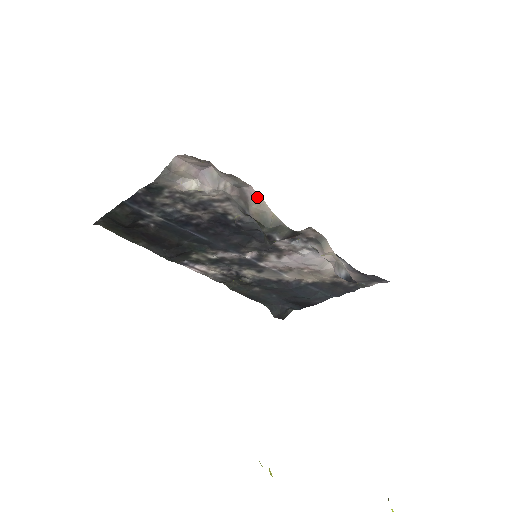
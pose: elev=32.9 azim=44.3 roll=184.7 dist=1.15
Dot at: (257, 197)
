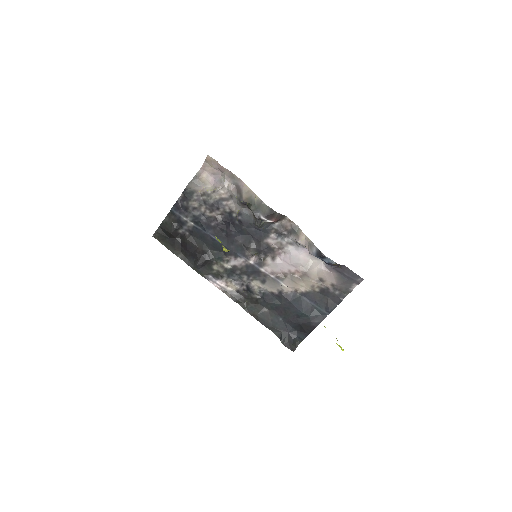
Dot at: (246, 187)
